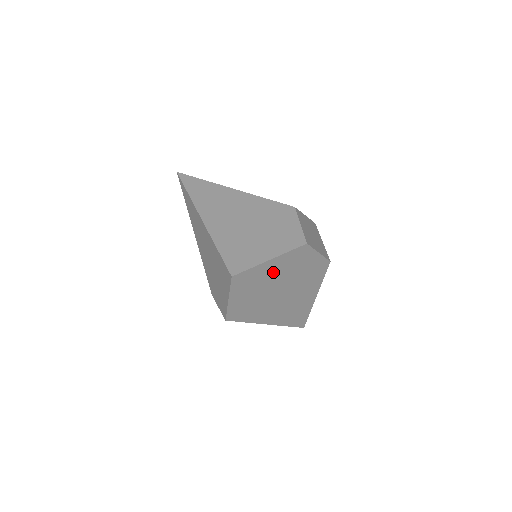
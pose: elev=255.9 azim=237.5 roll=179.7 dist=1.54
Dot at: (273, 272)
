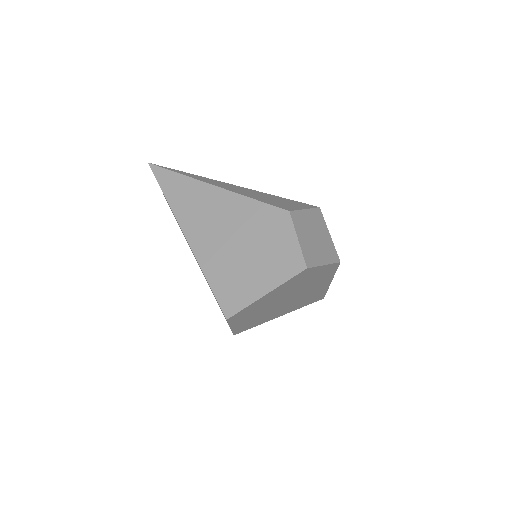
Dot at: (274, 296)
